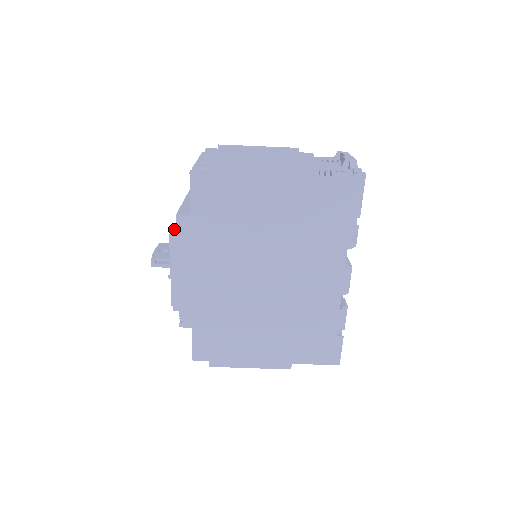
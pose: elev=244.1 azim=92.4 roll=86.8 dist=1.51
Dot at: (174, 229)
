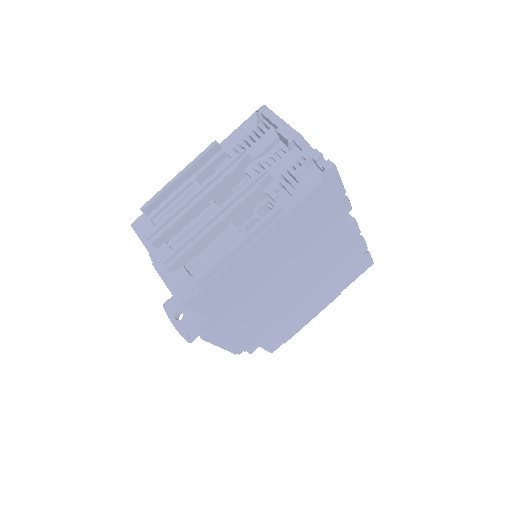
Dot at: occluded
